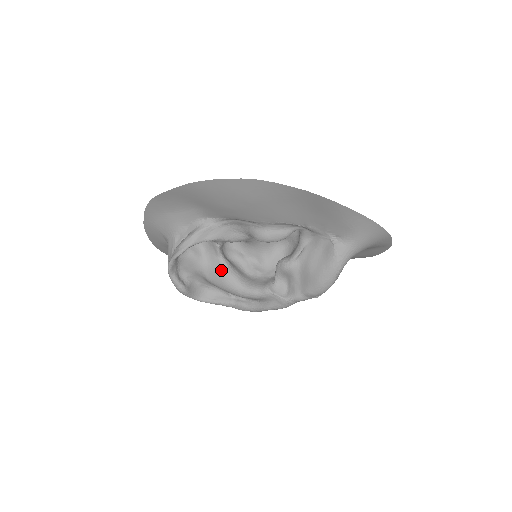
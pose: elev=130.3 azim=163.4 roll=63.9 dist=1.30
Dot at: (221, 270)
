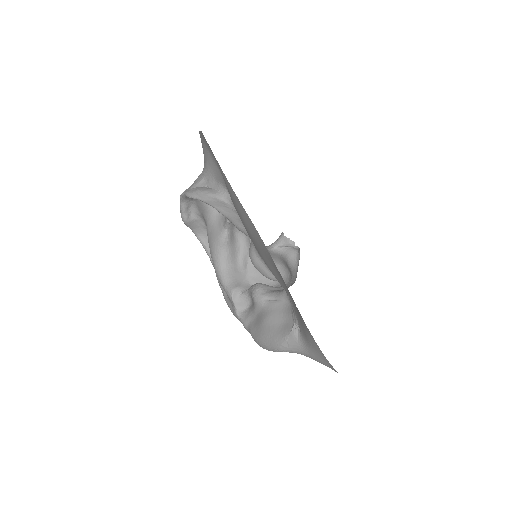
Dot at: (217, 239)
